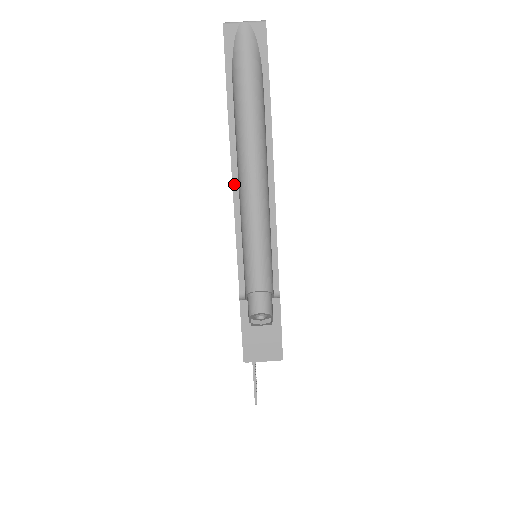
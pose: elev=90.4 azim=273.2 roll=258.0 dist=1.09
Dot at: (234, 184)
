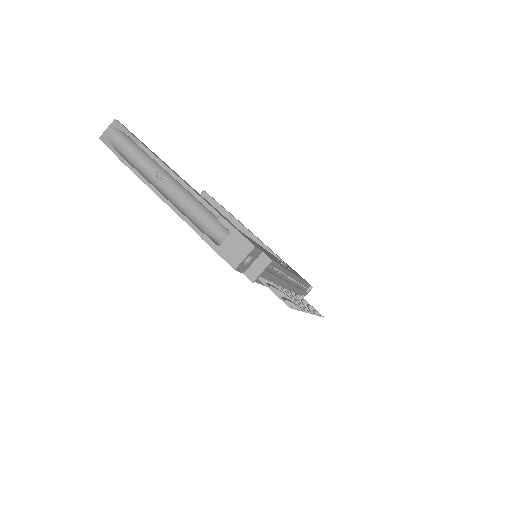
Dot at: (152, 189)
